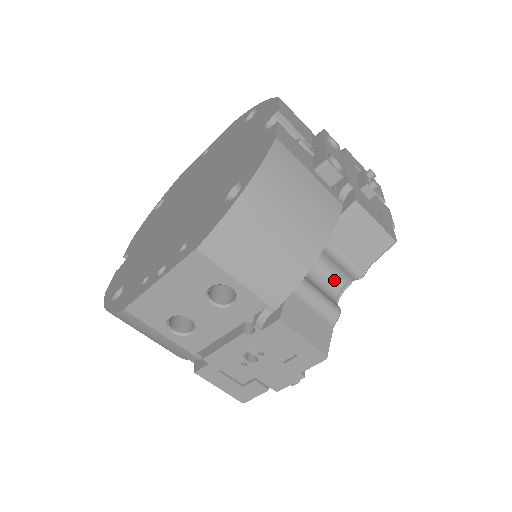
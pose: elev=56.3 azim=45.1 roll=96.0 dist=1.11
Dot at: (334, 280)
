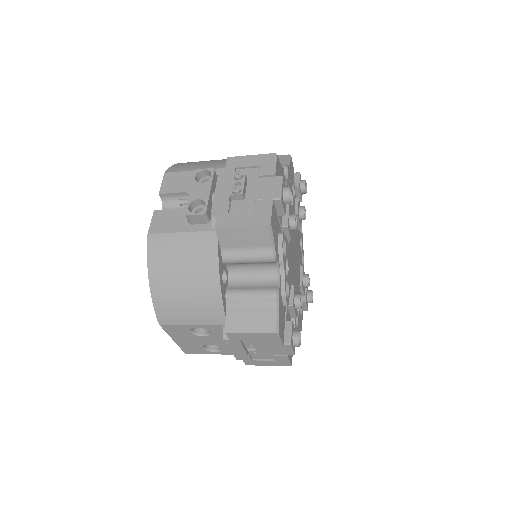
Dot at: (266, 269)
